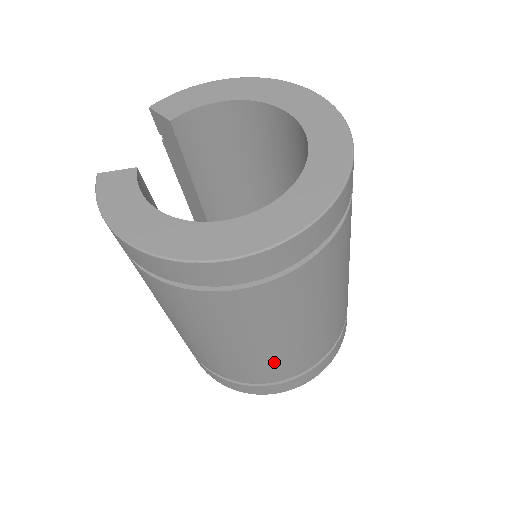
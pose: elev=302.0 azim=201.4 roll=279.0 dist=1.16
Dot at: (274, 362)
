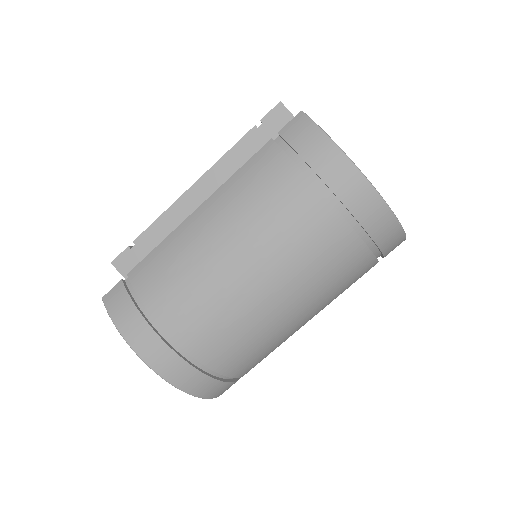
Dot at: (268, 346)
